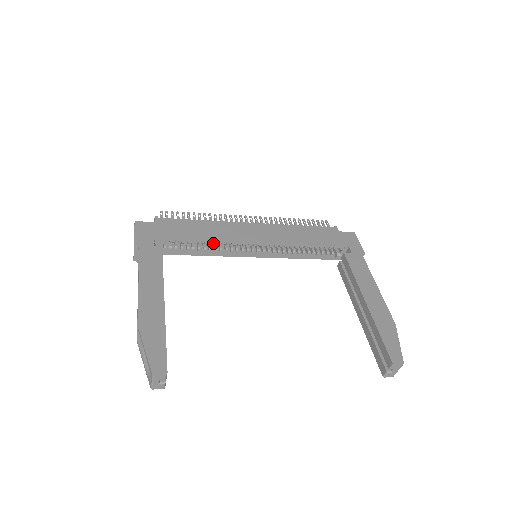
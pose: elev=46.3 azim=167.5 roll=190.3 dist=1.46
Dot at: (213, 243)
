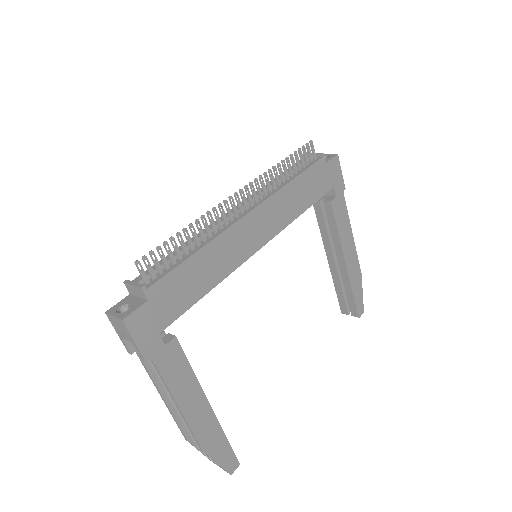
Dot at: occluded
